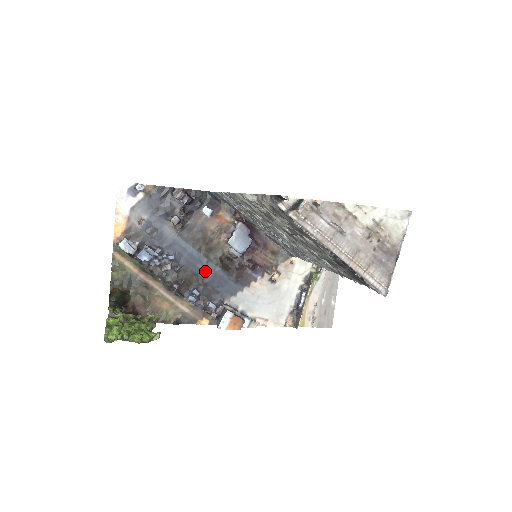
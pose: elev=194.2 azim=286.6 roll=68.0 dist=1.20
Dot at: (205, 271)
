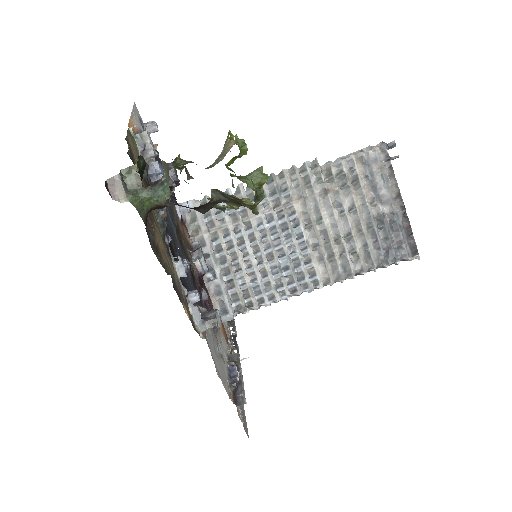
Dot at: occluded
